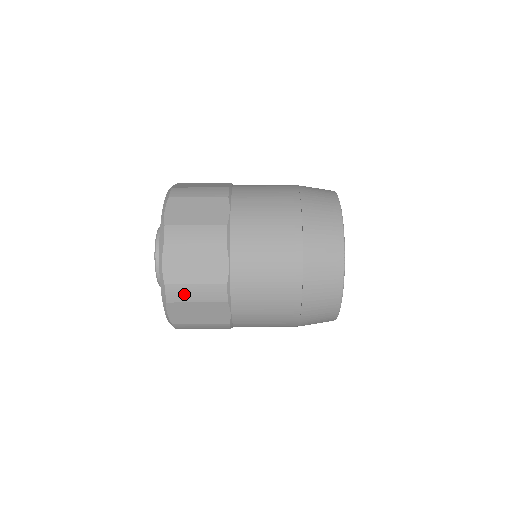
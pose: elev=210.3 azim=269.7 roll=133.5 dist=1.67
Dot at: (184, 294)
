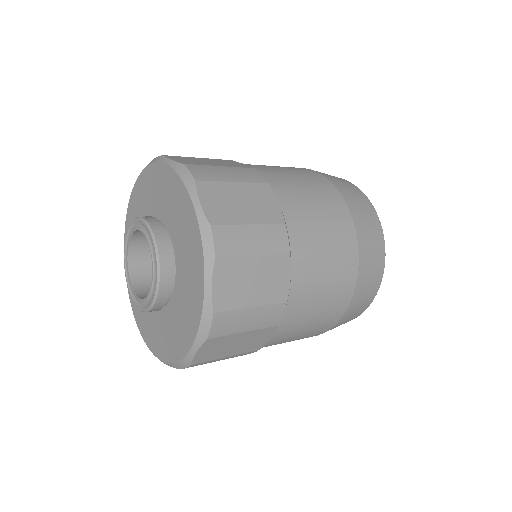
Dot at: occluded
